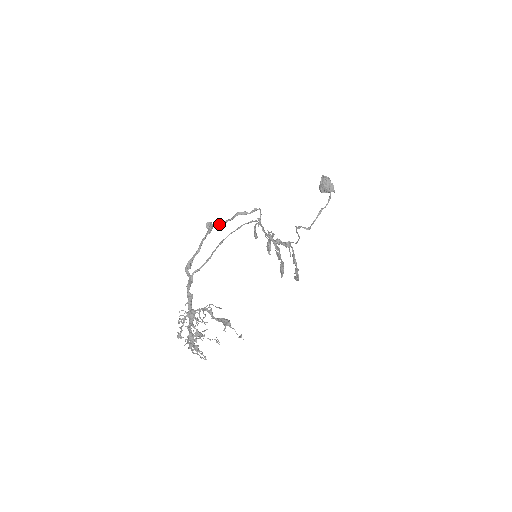
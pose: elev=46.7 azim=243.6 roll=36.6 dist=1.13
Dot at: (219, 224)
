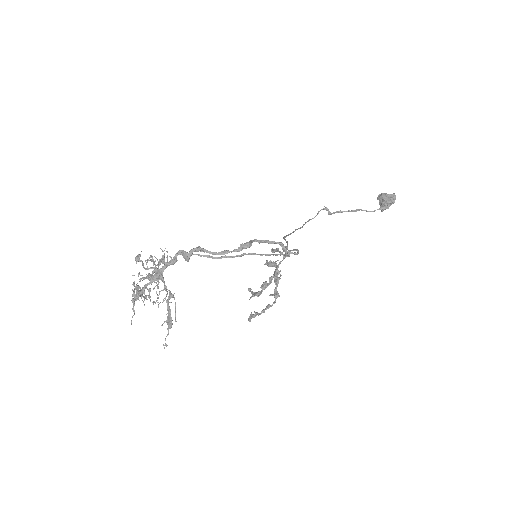
Dot at: (257, 241)
